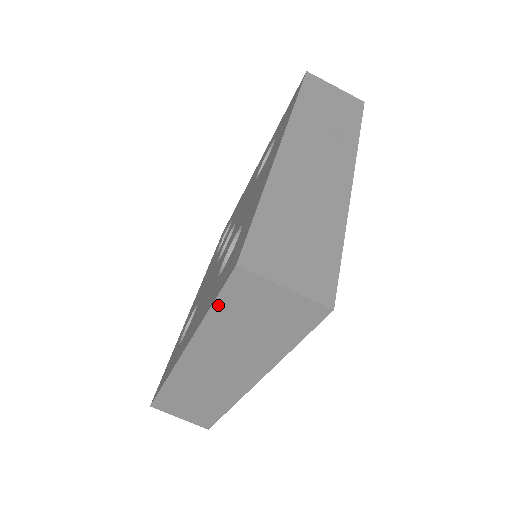
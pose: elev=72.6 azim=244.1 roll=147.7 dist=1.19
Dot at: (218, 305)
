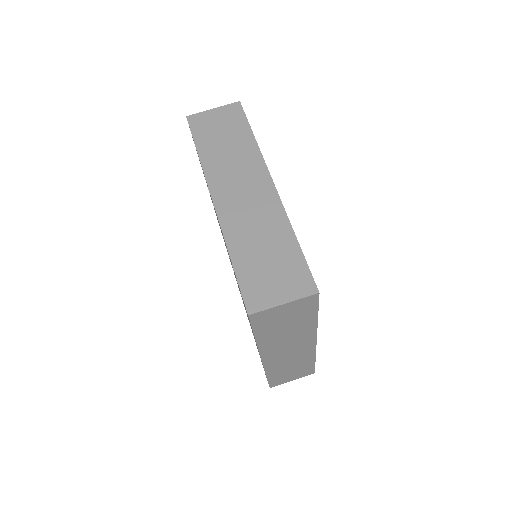
Dot at: (257, 332)
